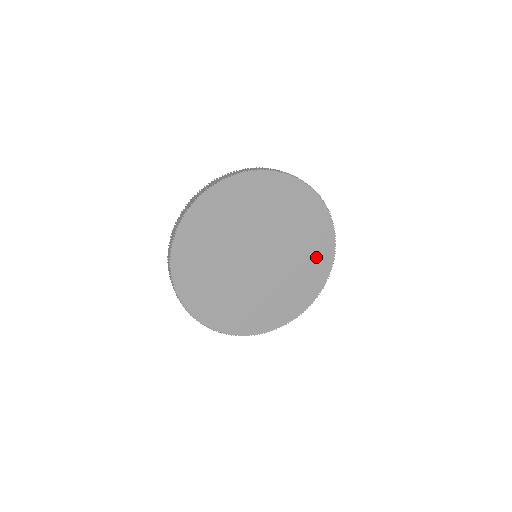
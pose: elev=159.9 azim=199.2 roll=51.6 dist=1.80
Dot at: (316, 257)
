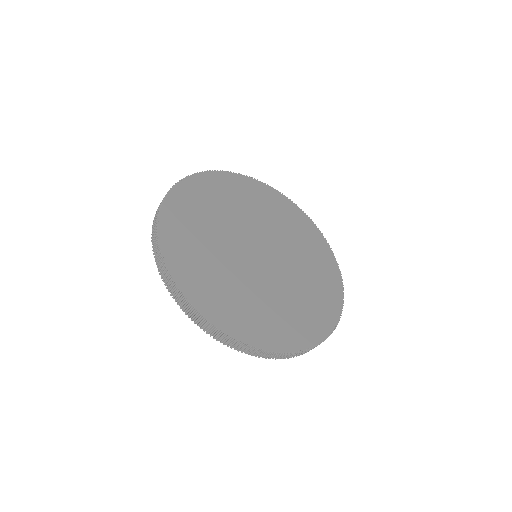
Dot at: (313, 312)
